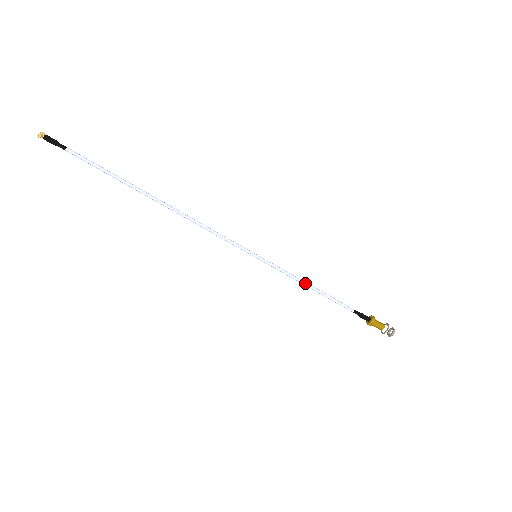
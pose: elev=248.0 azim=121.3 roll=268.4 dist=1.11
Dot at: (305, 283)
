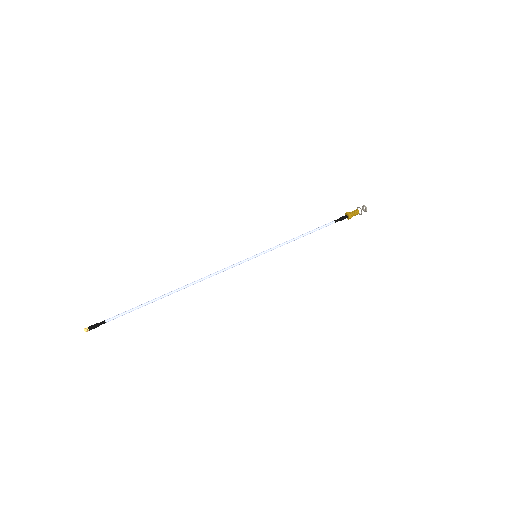
Dot at: (295, 238)
